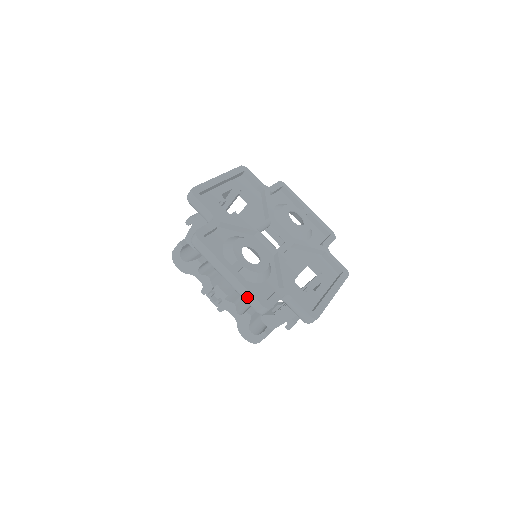
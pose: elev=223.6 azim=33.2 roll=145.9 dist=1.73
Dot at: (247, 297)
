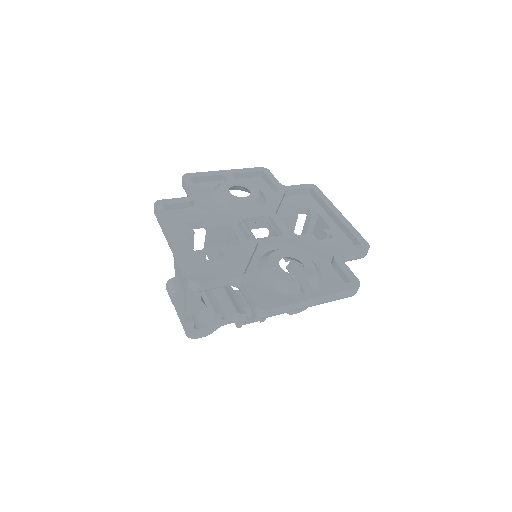
Dot at: (340, 297)
